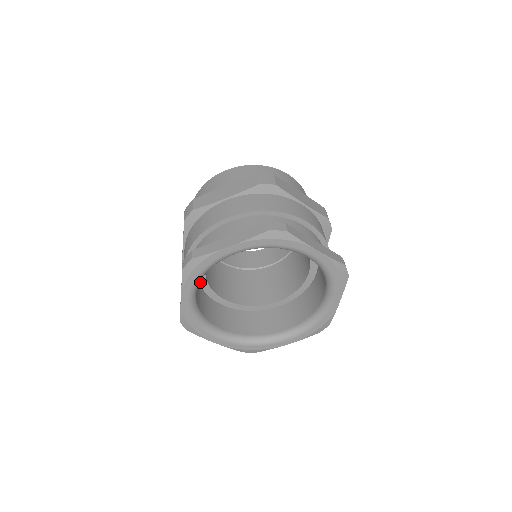
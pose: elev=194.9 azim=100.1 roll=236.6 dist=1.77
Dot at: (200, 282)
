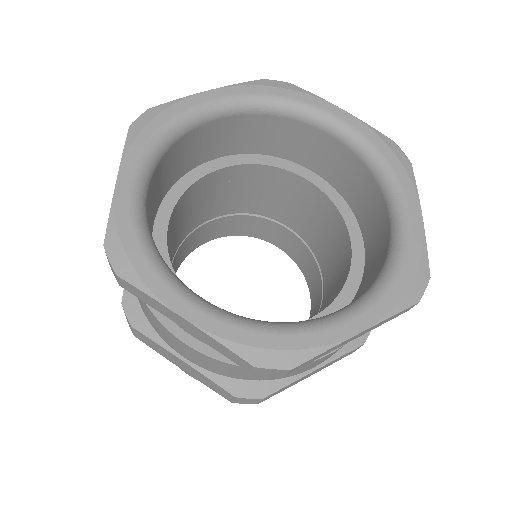
Dot at: occluded
